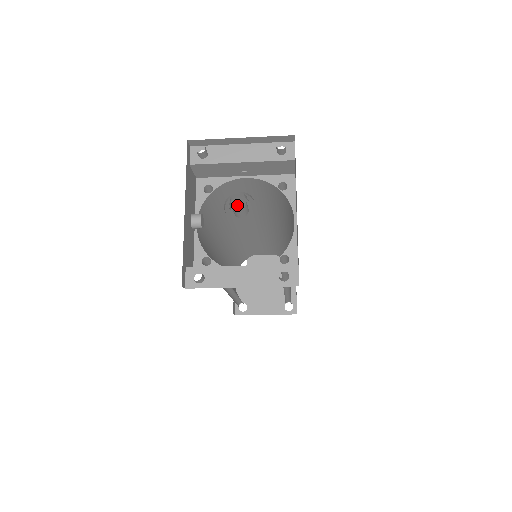
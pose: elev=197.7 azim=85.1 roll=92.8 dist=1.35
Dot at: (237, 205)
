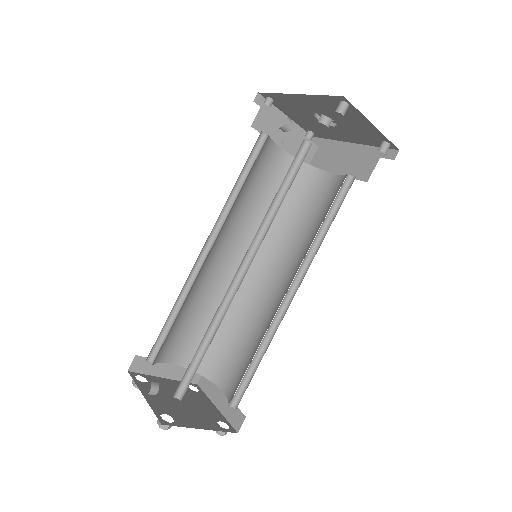
Dot at: (247, 193)
